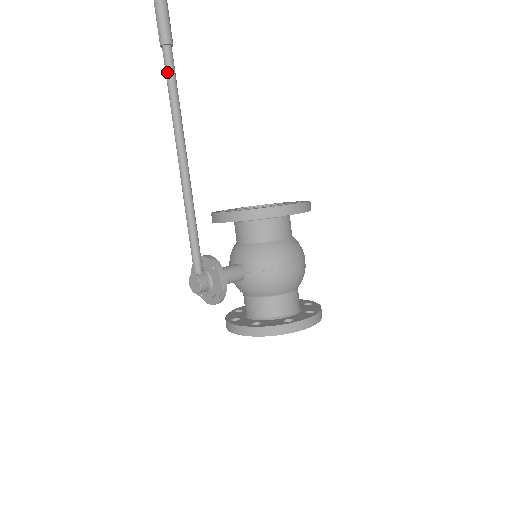
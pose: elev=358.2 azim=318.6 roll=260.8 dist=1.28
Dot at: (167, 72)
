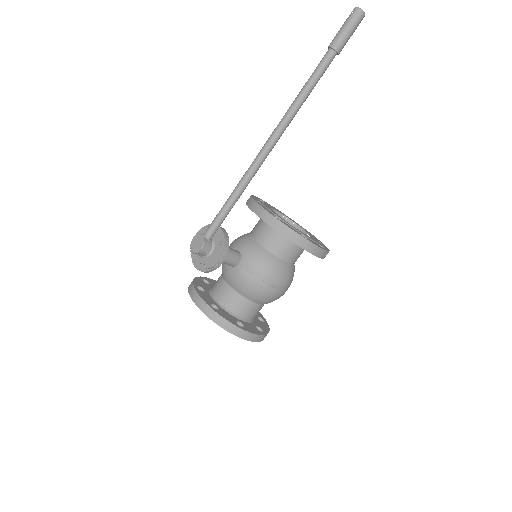
Dot at: (316, 71)
